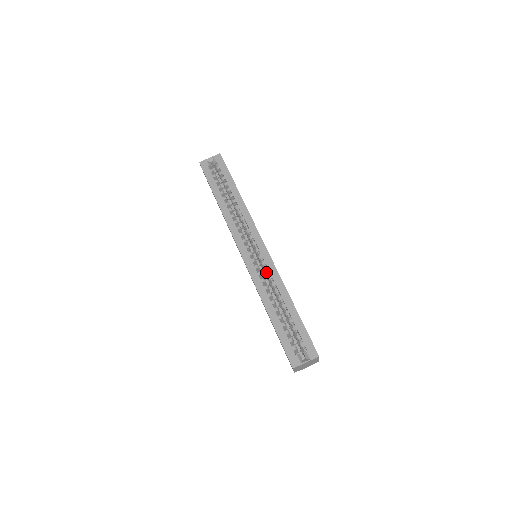
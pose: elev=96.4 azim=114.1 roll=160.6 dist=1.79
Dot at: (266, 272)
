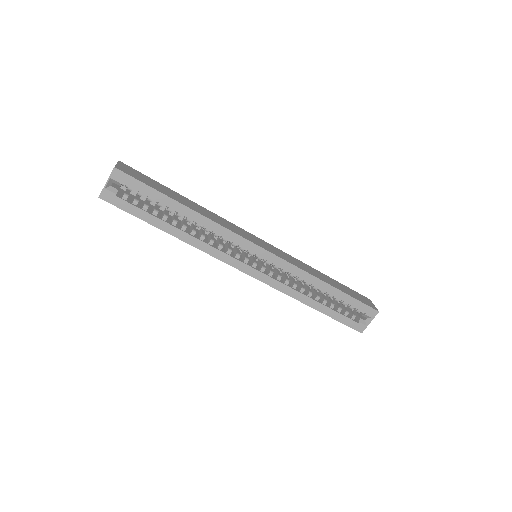
Dot at: occluded
